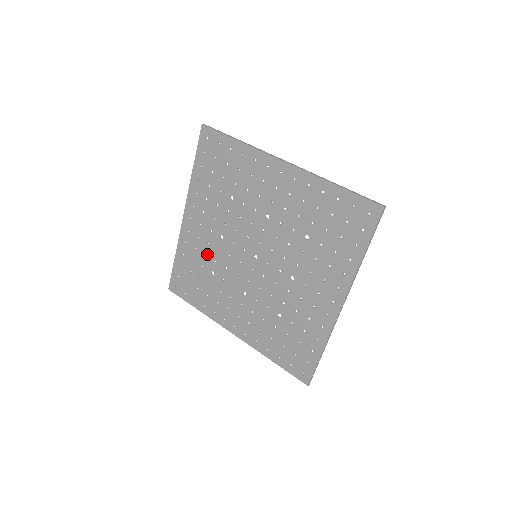
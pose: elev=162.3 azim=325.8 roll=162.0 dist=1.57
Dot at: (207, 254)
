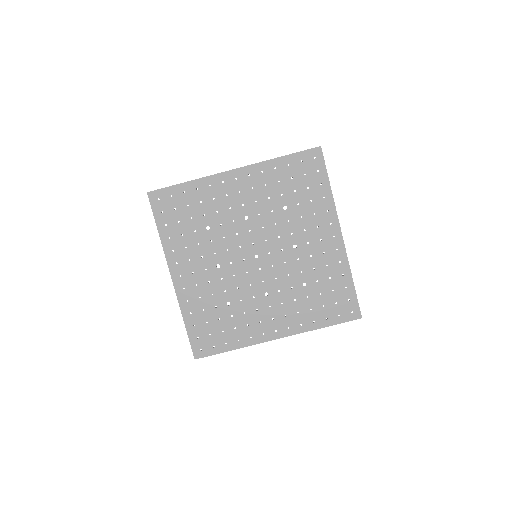
Dot at: (214, 292)
